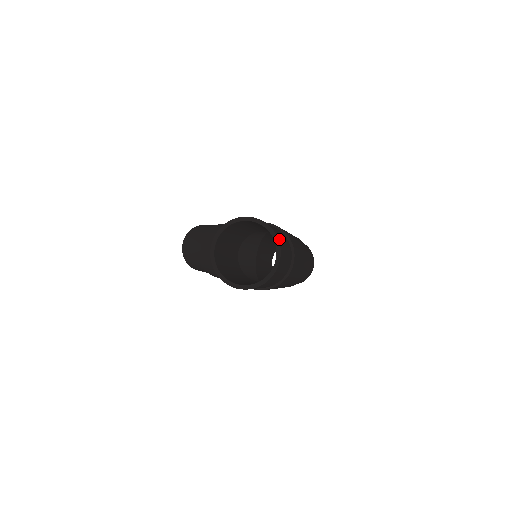
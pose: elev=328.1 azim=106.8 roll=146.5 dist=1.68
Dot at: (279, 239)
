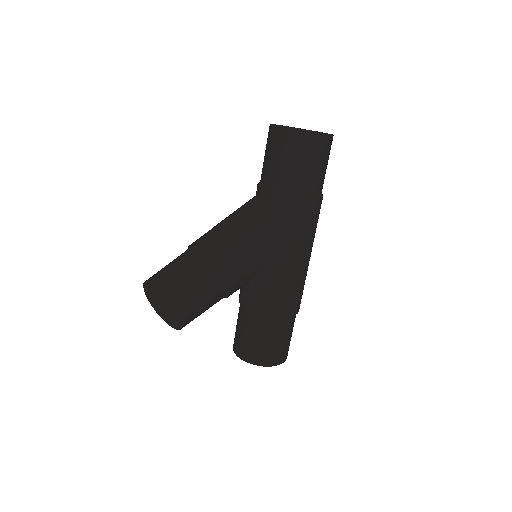
Dot at: occluded
